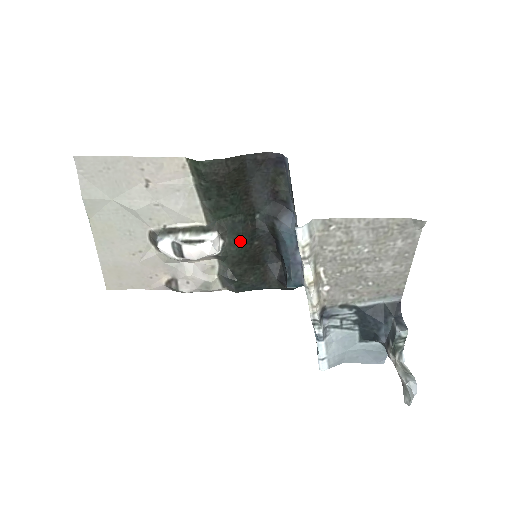
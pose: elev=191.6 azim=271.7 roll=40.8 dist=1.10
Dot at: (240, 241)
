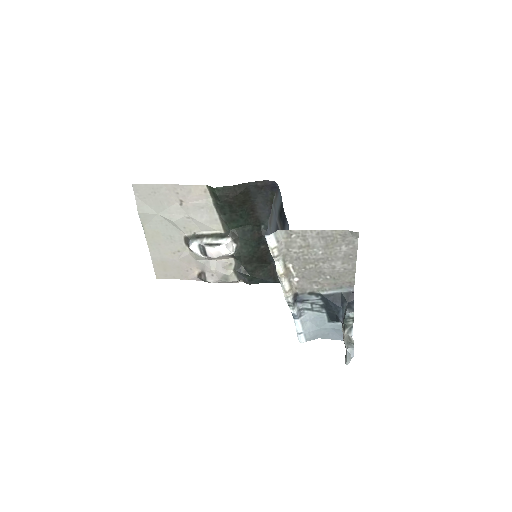
Dot at: (249, 245)
